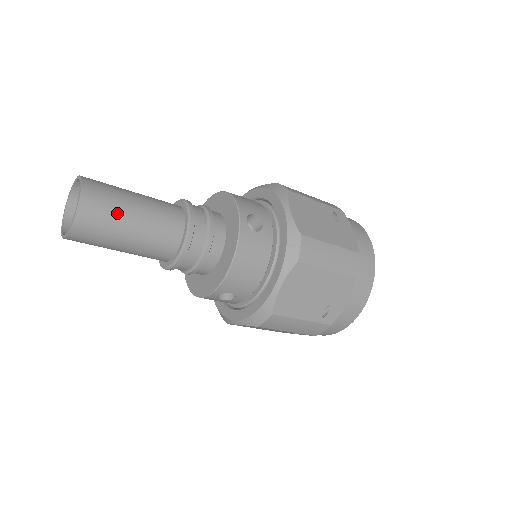
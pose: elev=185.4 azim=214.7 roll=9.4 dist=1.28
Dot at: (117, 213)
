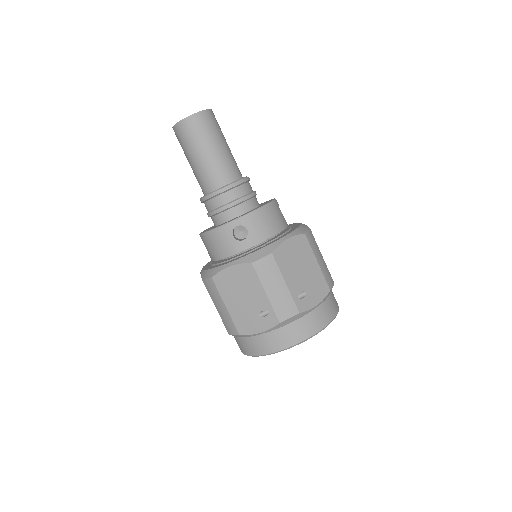
Dot at: (220, 133)
